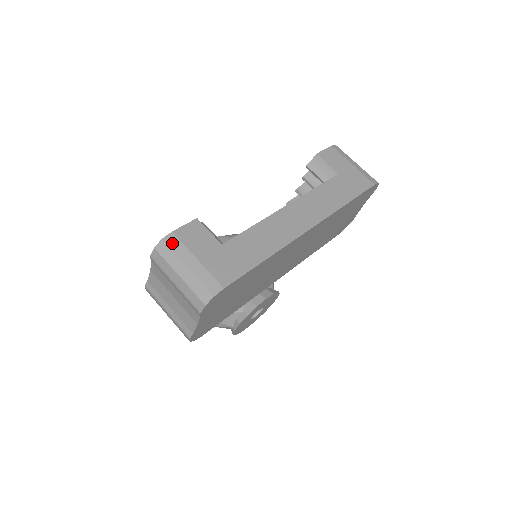
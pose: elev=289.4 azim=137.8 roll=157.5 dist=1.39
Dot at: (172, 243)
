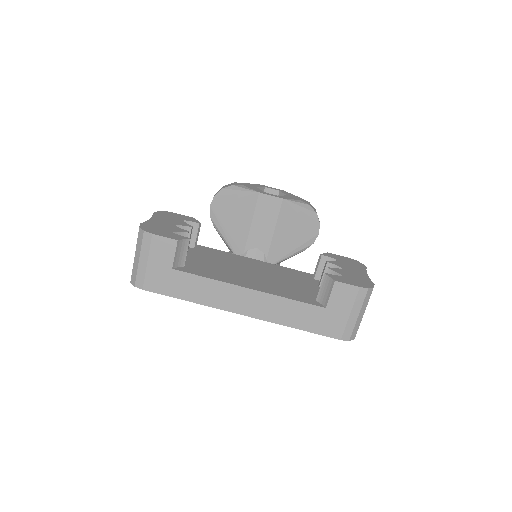
Dot at: (146, 239)
